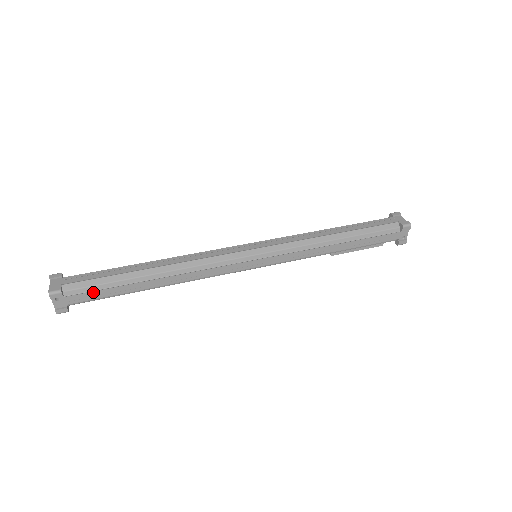
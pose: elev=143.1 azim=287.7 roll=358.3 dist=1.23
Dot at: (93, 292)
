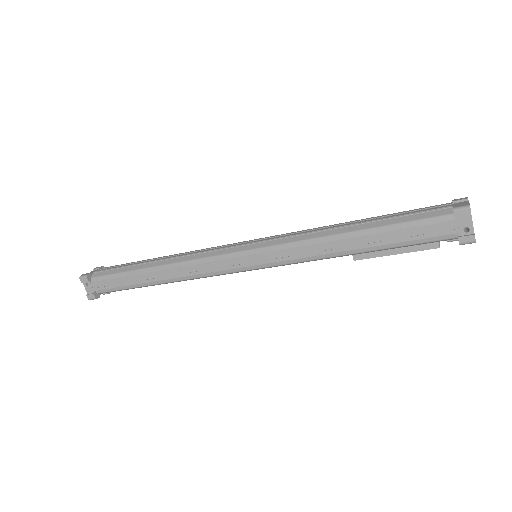
Dot at: (109, 280)
